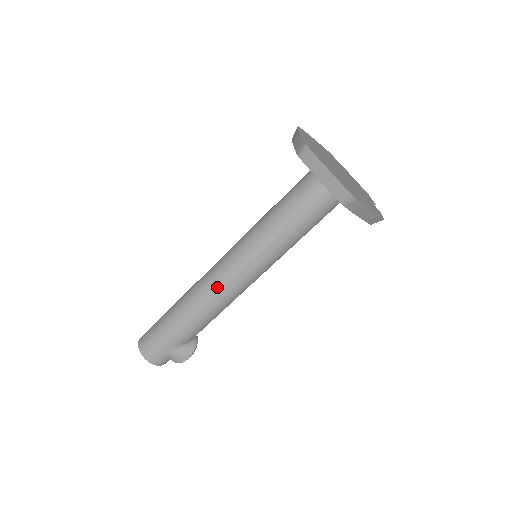
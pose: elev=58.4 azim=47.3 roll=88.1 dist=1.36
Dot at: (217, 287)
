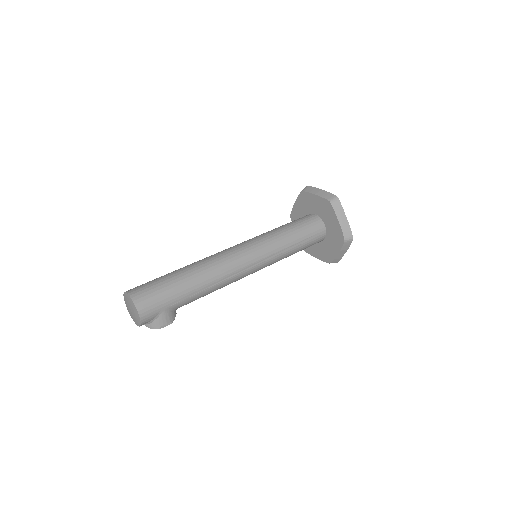
Dot at: (234, 266)
